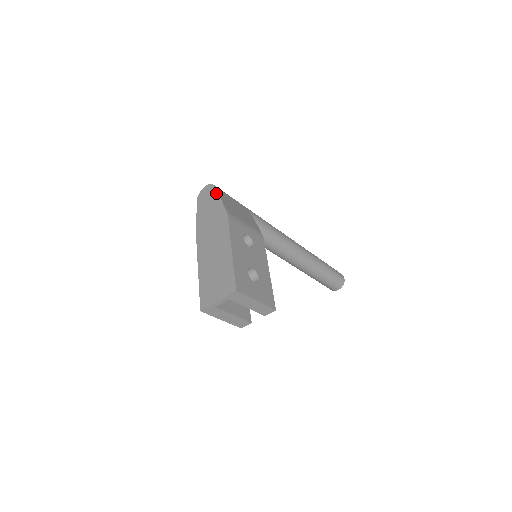
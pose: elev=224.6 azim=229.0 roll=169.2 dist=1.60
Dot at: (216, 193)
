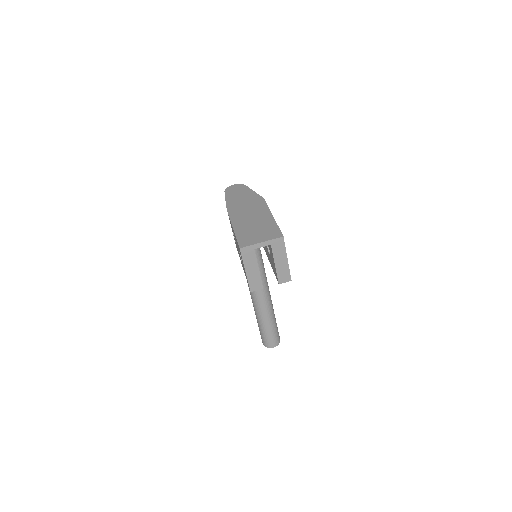
Dot at: (248, 188)
